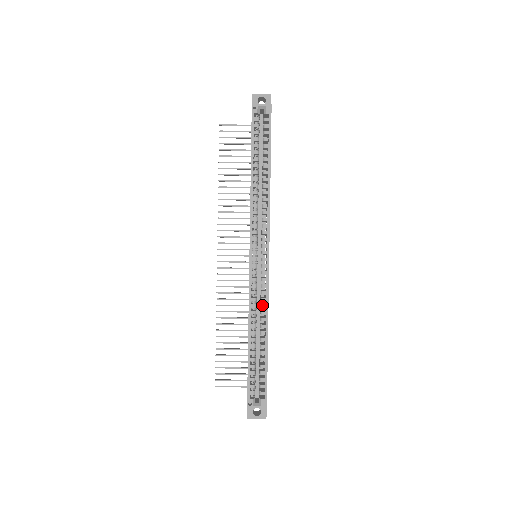
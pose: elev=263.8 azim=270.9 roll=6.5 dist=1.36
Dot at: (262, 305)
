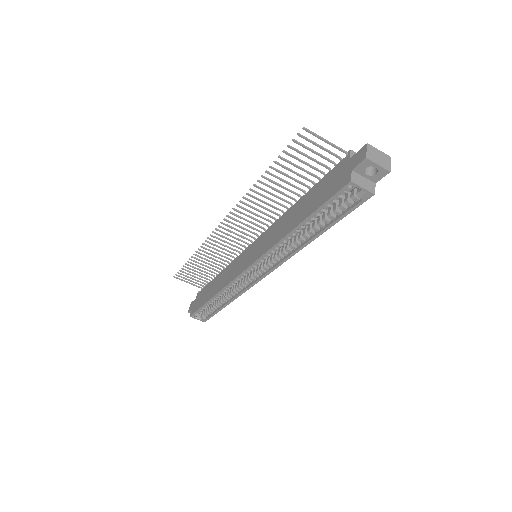
Dot at: (237, 290)
